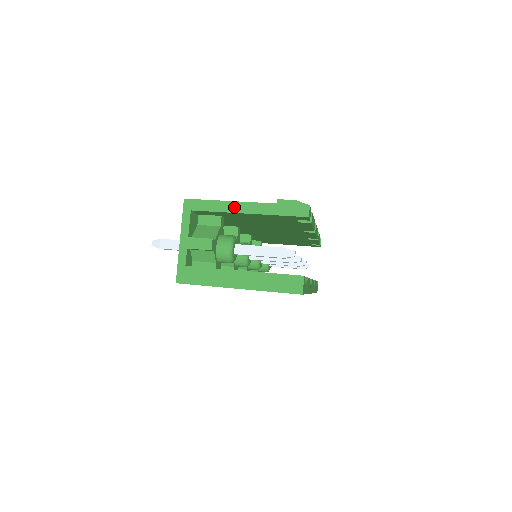
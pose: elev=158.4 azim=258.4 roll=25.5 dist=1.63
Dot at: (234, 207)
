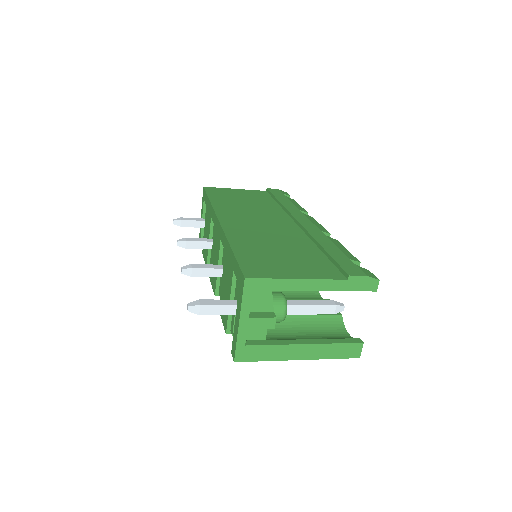
Dot at: (302, 285)
